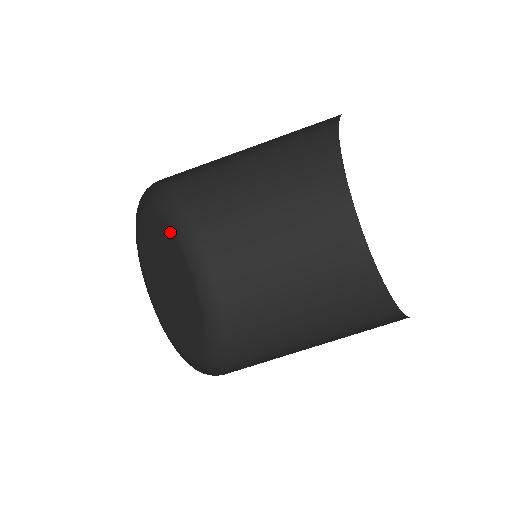
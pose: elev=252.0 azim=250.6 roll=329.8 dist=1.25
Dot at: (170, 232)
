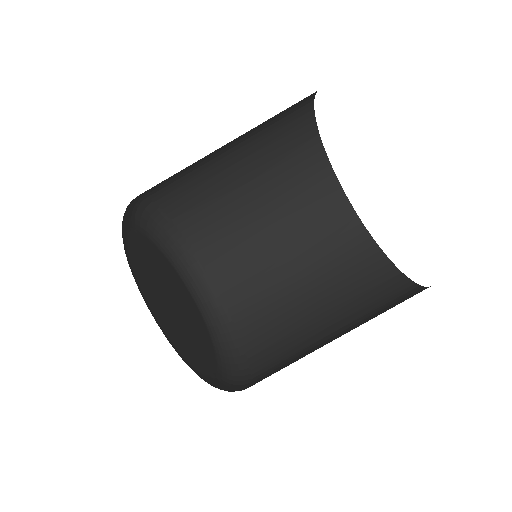
Dot at: (137, 235)
